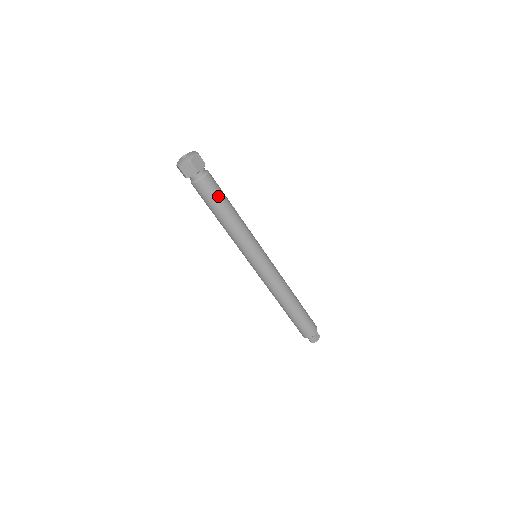
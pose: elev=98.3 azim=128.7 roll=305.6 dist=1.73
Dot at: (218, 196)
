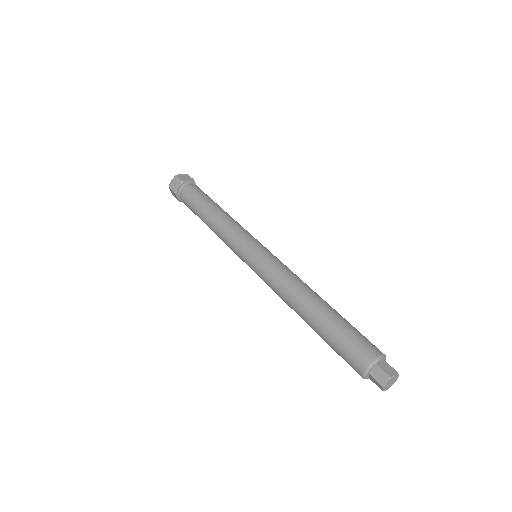
Dot at: (202, 197)
